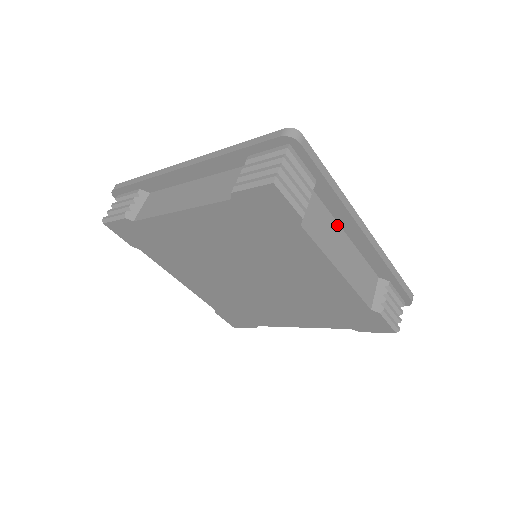
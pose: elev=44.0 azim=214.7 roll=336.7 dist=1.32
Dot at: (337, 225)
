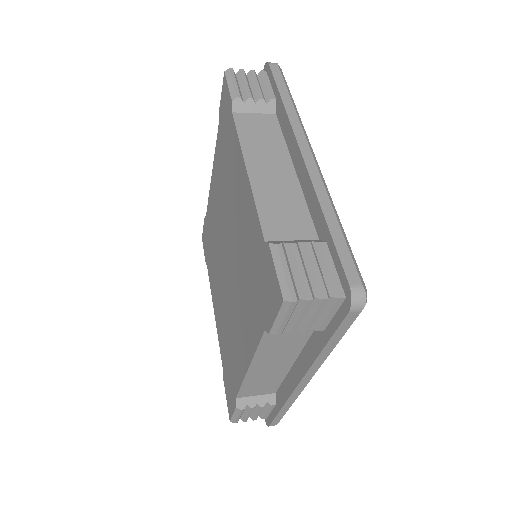
Dot at: (298, 352)
